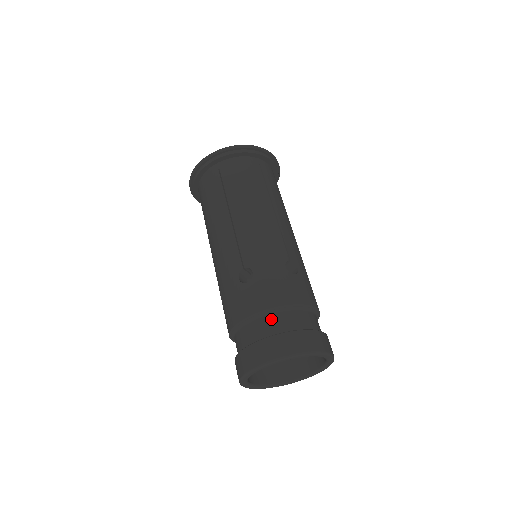
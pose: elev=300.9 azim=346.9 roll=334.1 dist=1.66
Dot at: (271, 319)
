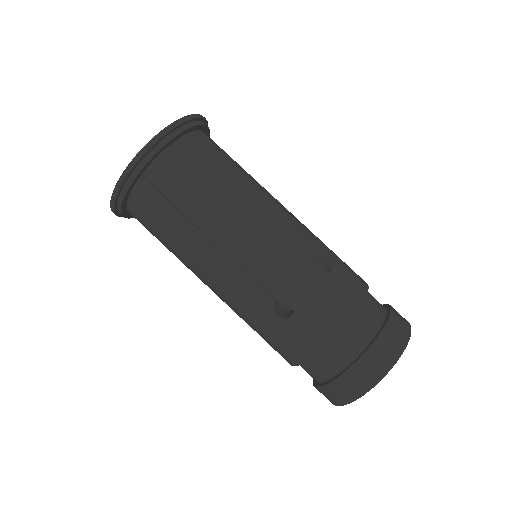
Dot at: (308, 369)
